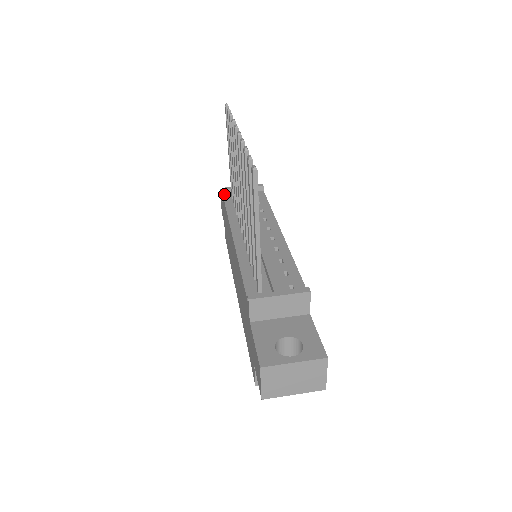
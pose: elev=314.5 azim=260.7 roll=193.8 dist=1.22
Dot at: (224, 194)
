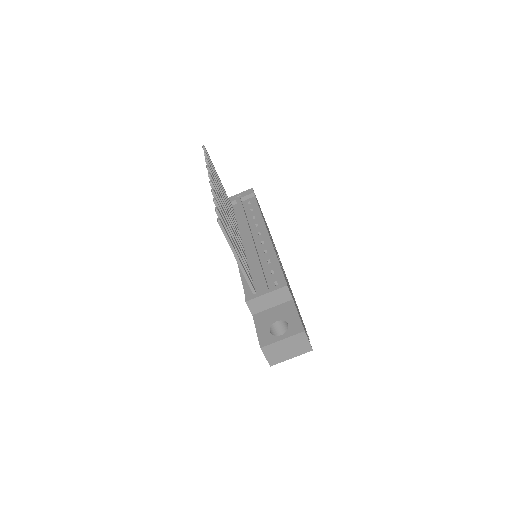
Dot at: occluded
